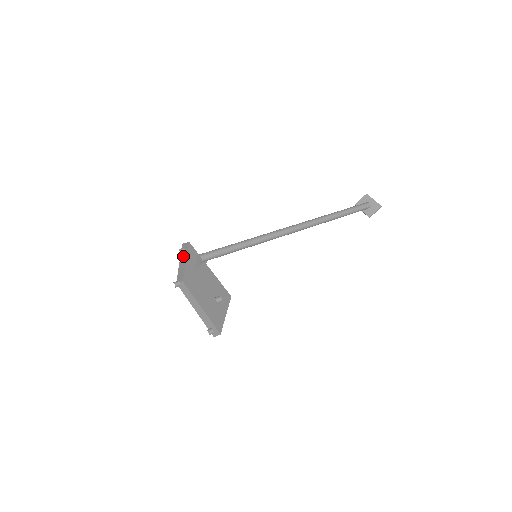
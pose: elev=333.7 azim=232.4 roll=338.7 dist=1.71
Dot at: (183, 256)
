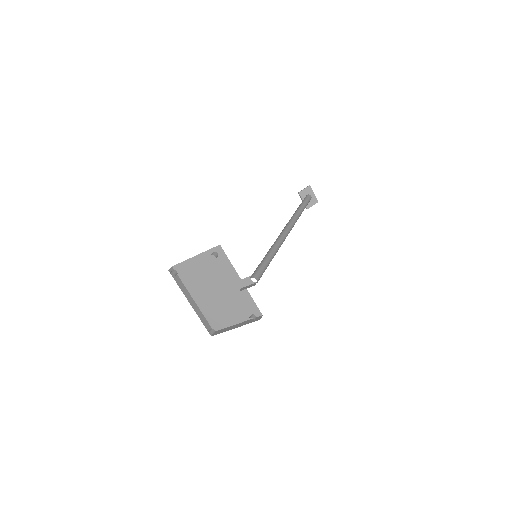
Dot at: (202, 253)
